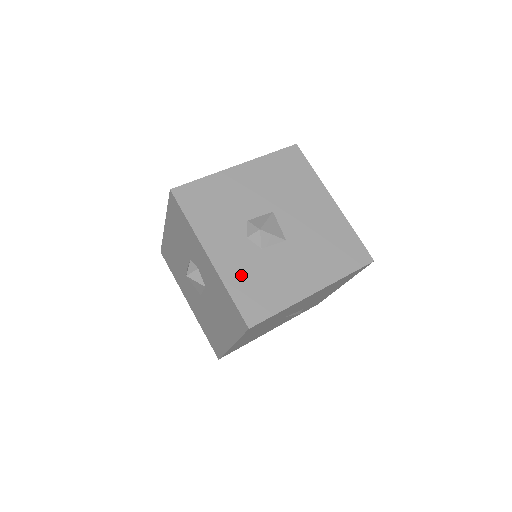
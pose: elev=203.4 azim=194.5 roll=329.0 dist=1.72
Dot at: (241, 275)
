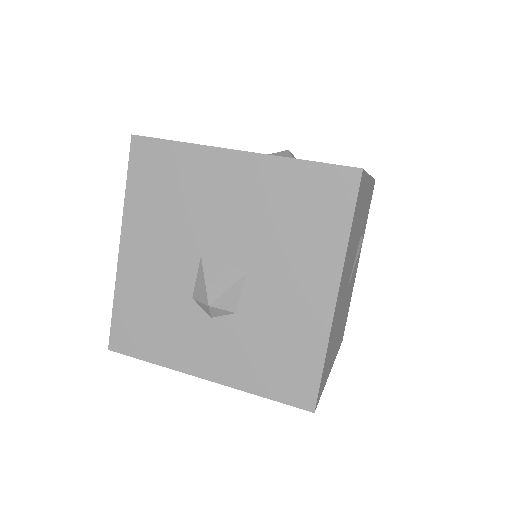
Dot at: (249, 365)
